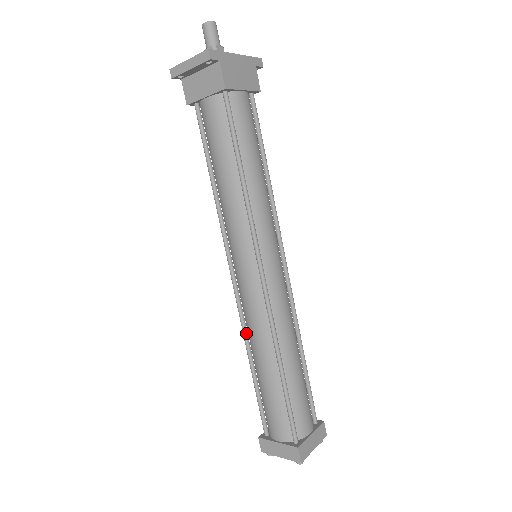
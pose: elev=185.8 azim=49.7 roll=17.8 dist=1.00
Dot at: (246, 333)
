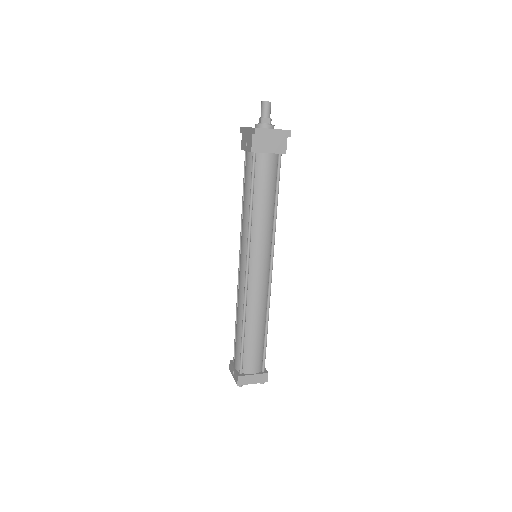
Dot at: (246, 307)
